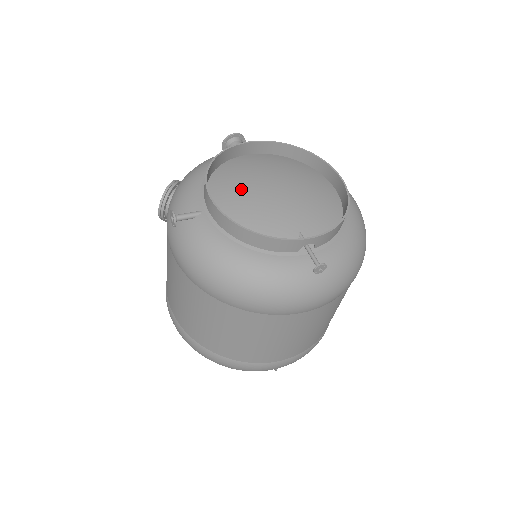
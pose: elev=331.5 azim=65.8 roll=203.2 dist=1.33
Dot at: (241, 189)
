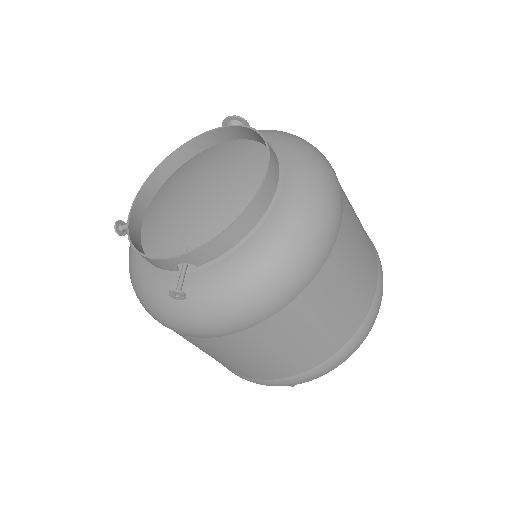
Dot at: (170, 194)
